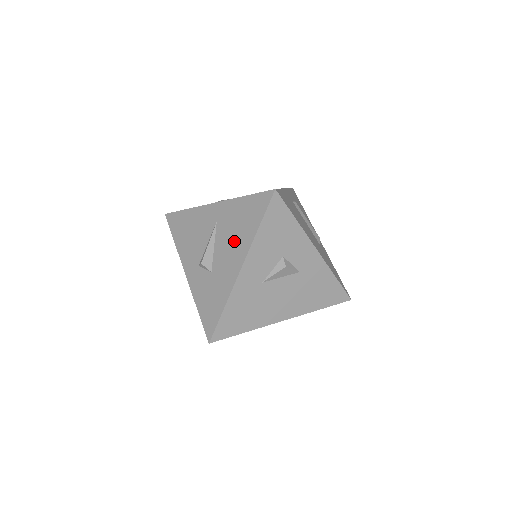
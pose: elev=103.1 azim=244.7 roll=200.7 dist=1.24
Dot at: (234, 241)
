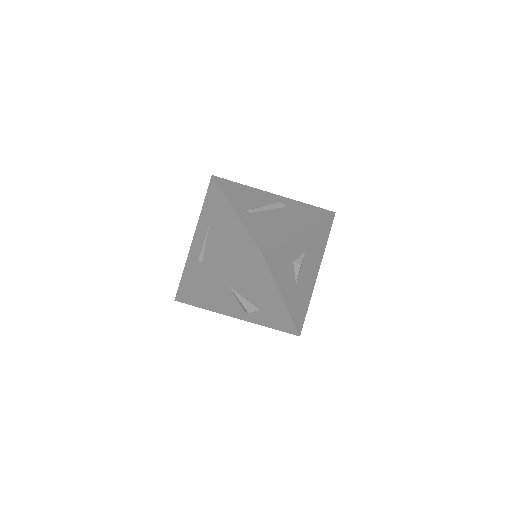
Dot at: (260, 291)
